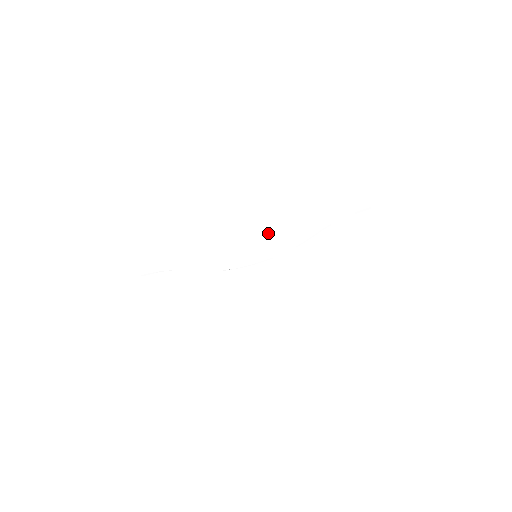
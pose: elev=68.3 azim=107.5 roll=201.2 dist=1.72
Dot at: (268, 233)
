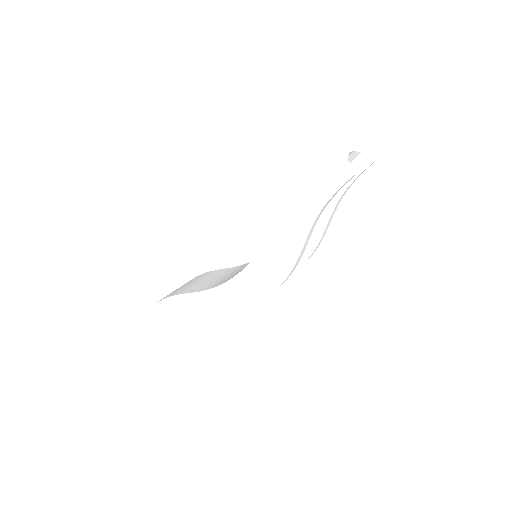
Dot at: (261, 264)
